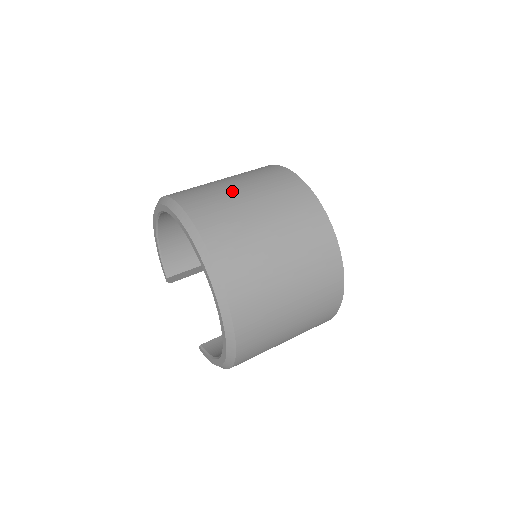
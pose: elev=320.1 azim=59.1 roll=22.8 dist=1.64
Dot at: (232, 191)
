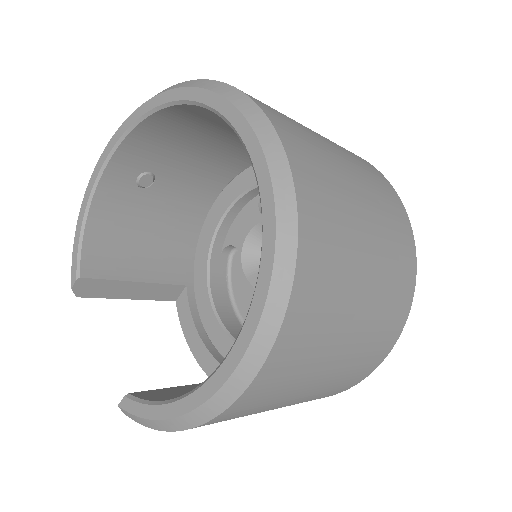
Dot at: occluded
